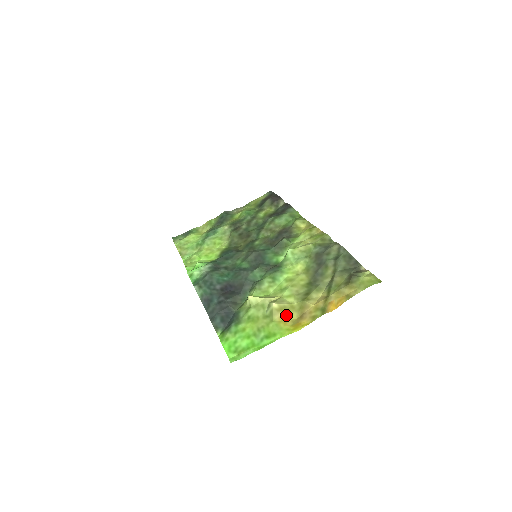
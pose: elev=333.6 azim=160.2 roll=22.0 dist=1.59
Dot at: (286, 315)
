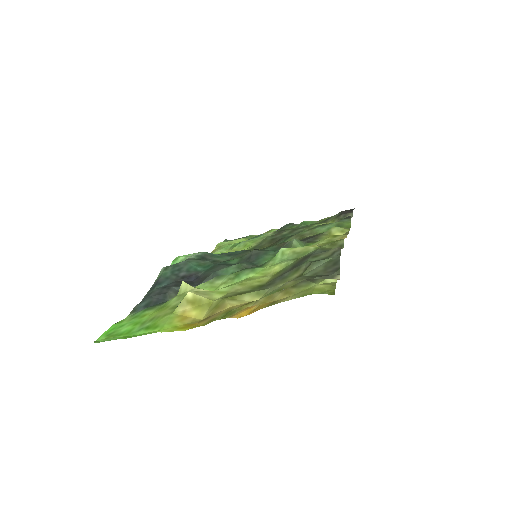
Dot at: (193, 311)
